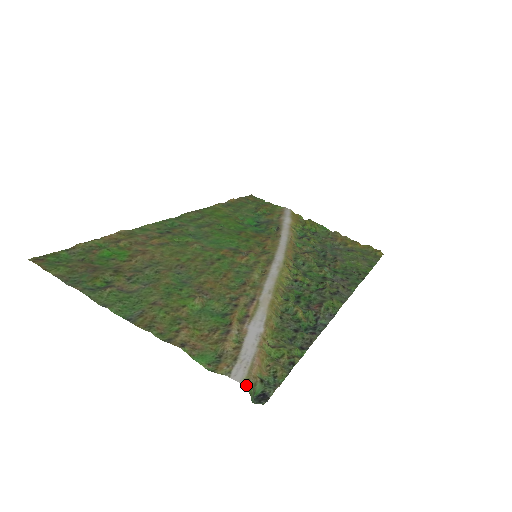
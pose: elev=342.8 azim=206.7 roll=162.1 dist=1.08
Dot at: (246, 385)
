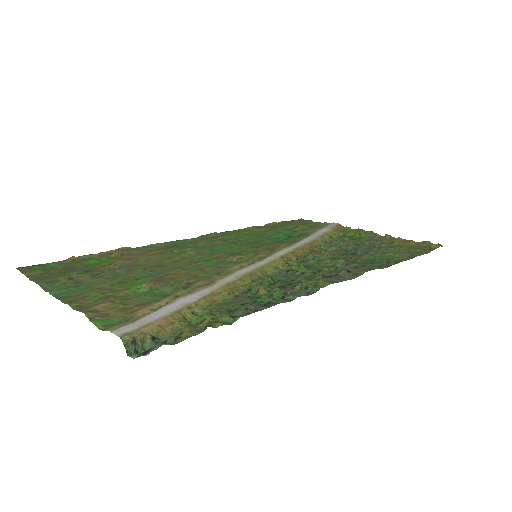
Dot at: (122, 337)
